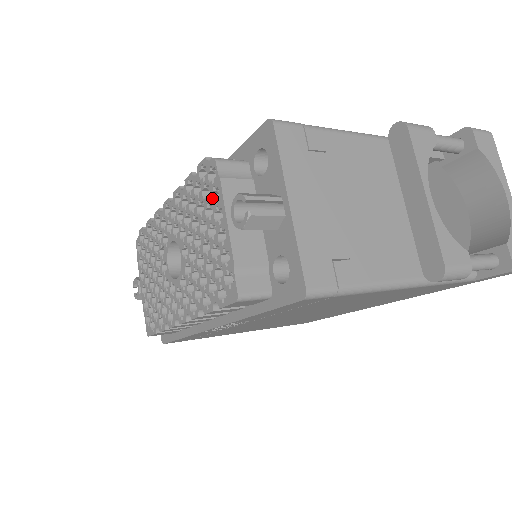
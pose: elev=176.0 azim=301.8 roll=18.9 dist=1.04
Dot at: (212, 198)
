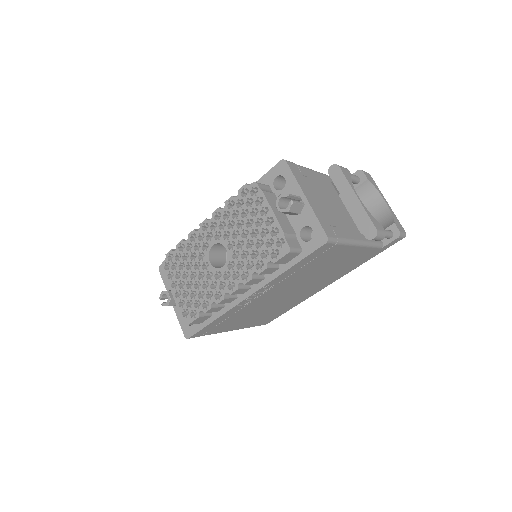
Dot at: (256, 204)
